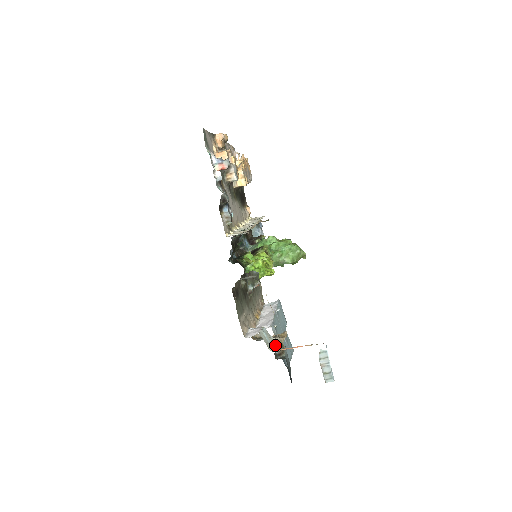
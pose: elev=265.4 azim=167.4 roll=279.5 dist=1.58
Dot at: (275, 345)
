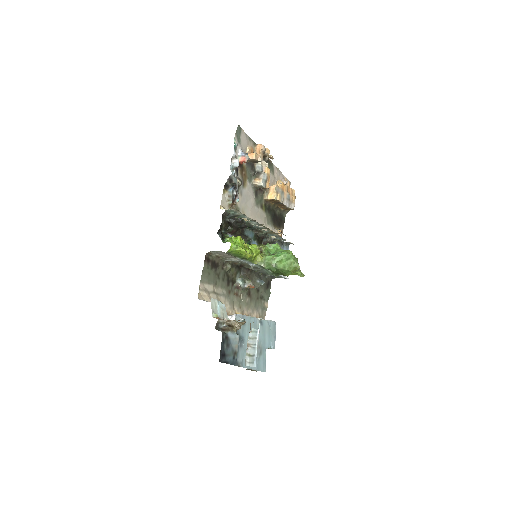
Dot at: (223, 320)
